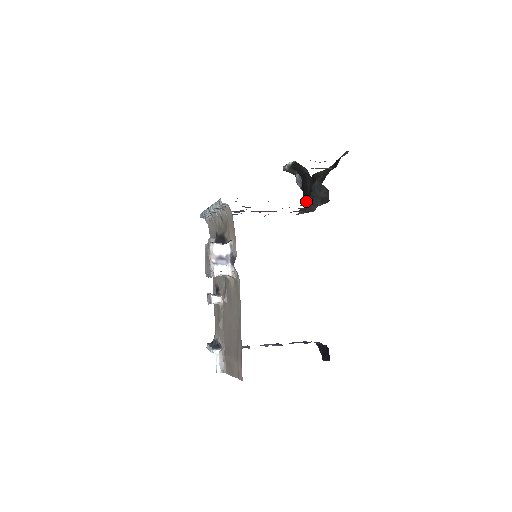
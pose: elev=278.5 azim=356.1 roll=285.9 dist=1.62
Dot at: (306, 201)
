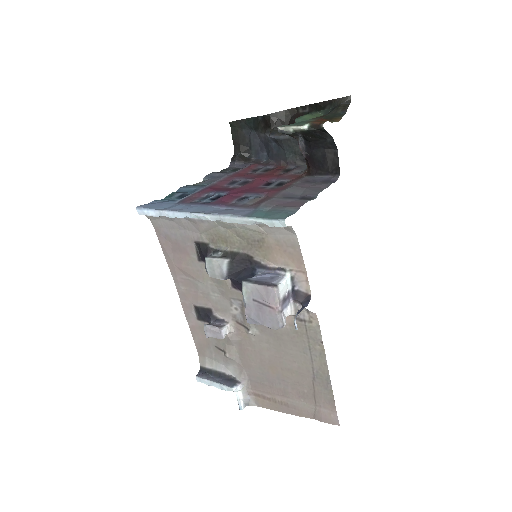
Dot at: (235, 143)
